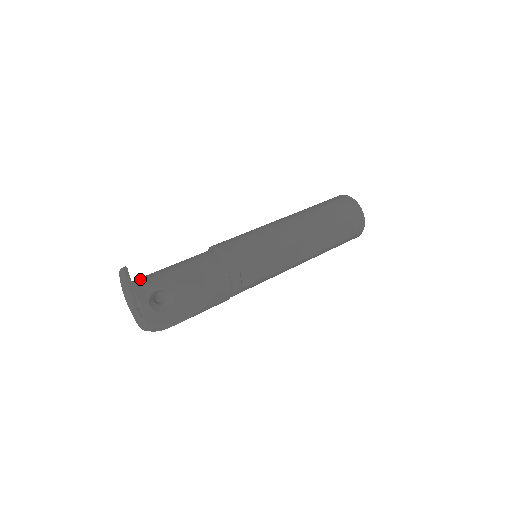
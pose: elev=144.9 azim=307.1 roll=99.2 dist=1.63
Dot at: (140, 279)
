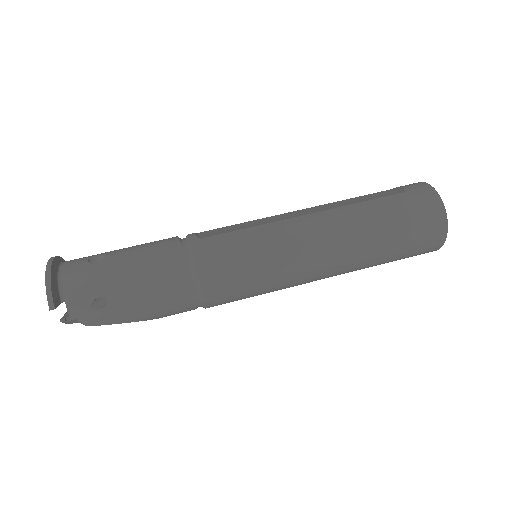
Dot at: (74, 303)
